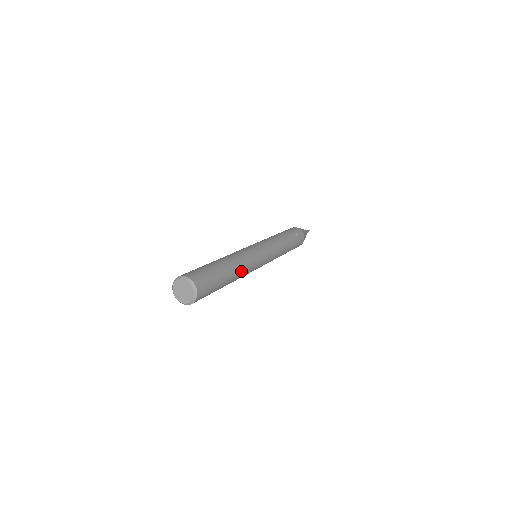
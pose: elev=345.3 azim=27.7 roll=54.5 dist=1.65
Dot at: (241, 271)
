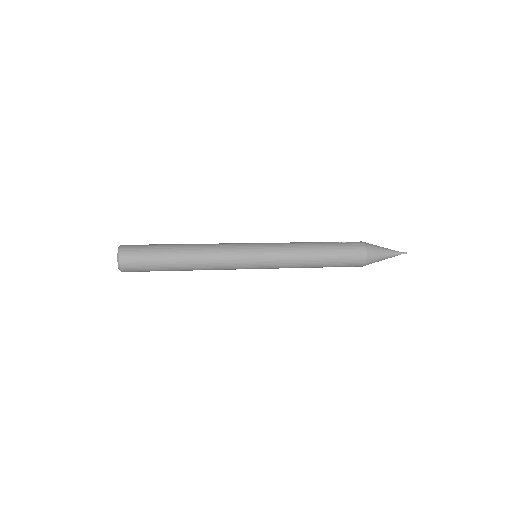
Dot at: (200, 248)
